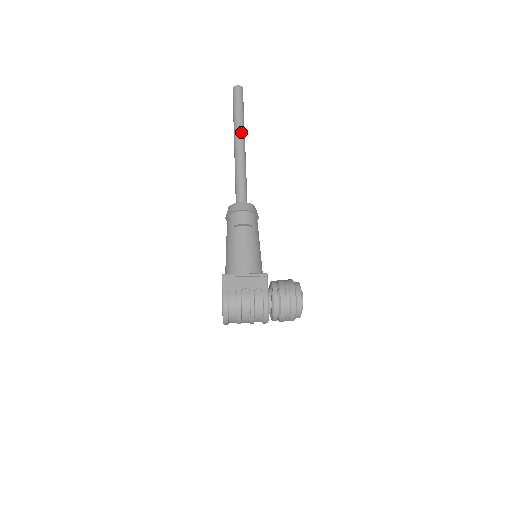
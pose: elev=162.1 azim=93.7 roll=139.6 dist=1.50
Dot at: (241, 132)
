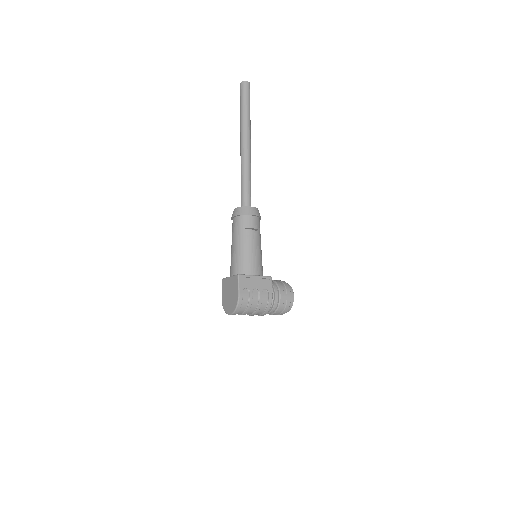
Dot at: (249, 133)
